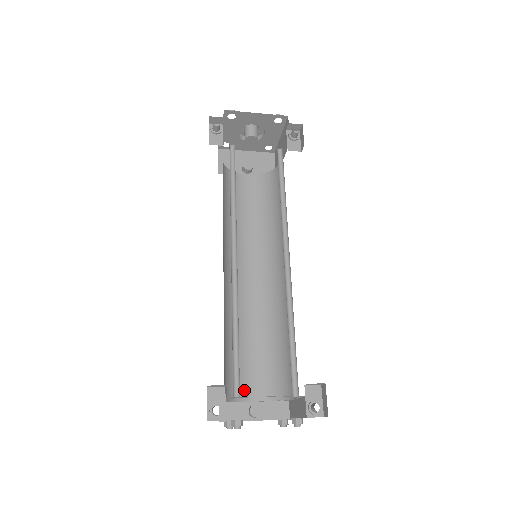
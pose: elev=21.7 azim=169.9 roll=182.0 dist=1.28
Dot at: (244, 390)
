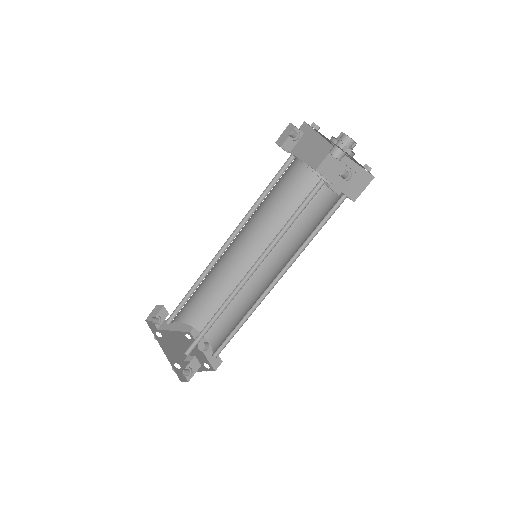
Dot at: (209, 330)
